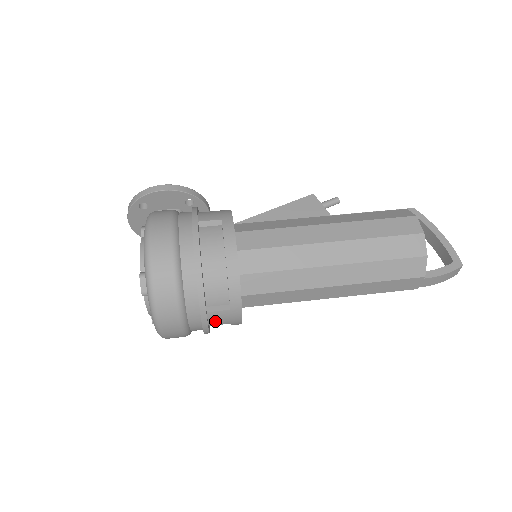
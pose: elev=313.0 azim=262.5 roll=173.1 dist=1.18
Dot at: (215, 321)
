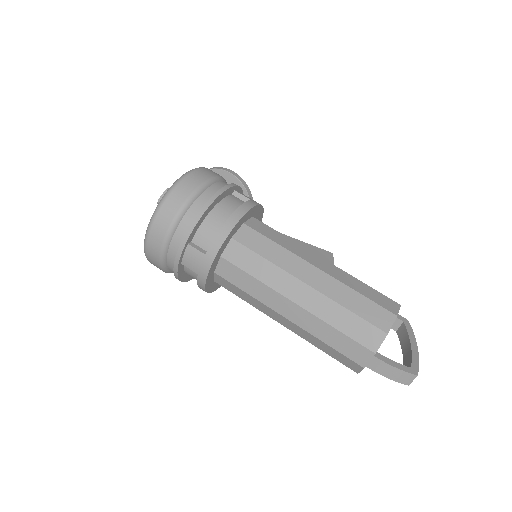
Dot at: (188, 260)
